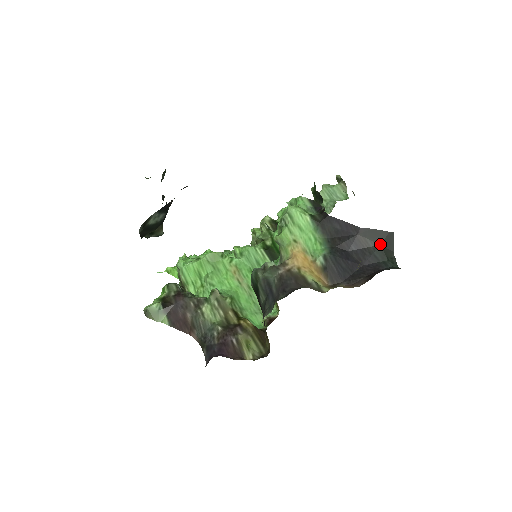
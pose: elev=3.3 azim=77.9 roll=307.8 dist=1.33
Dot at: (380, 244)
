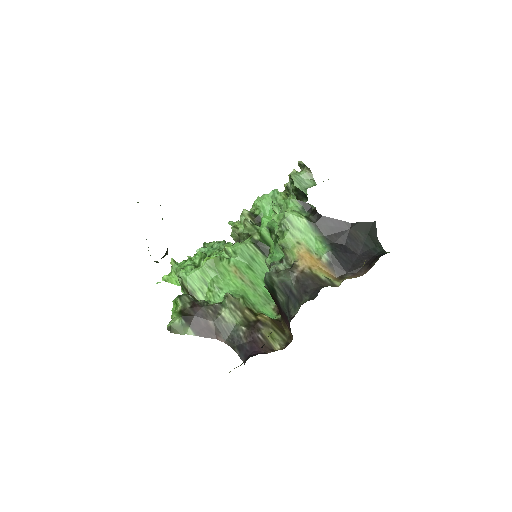
Dot at: (368, 234)
